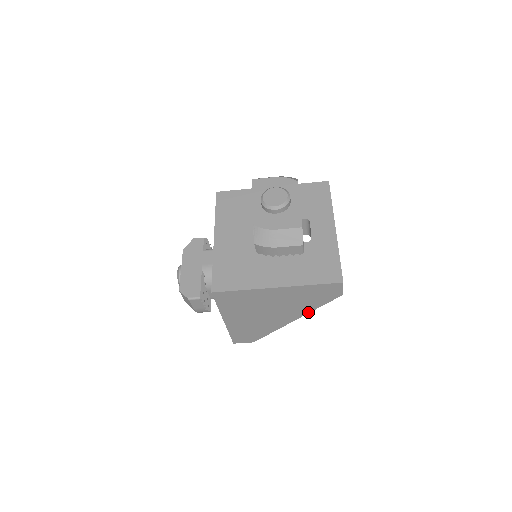
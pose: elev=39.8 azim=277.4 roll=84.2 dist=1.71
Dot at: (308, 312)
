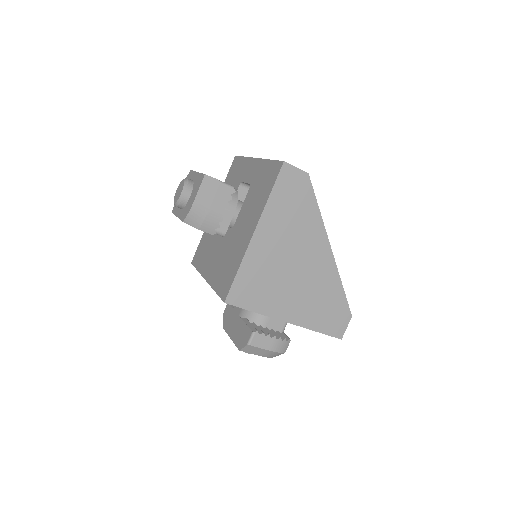
Dot at: (322, 225)
